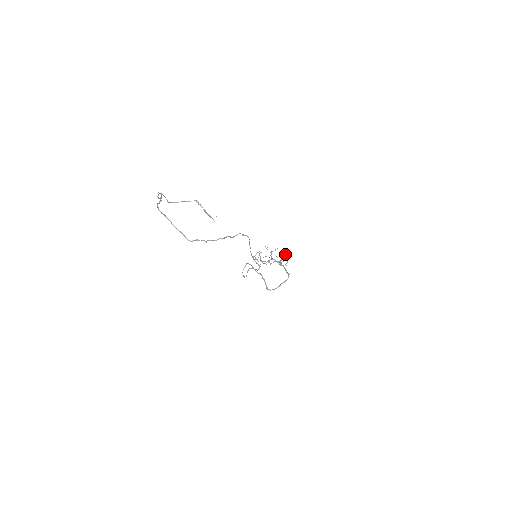
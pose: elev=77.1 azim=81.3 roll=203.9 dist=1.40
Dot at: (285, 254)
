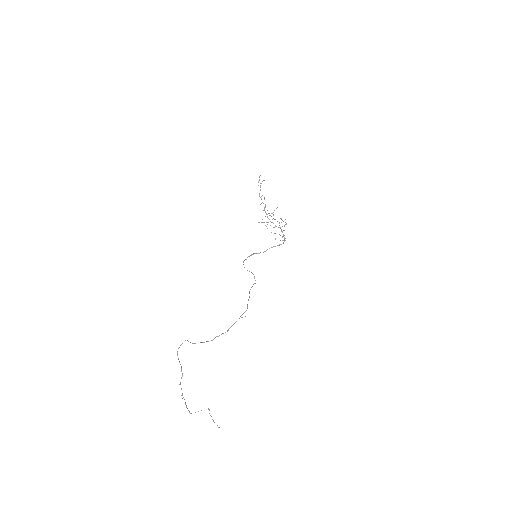
Dot at: occluded
